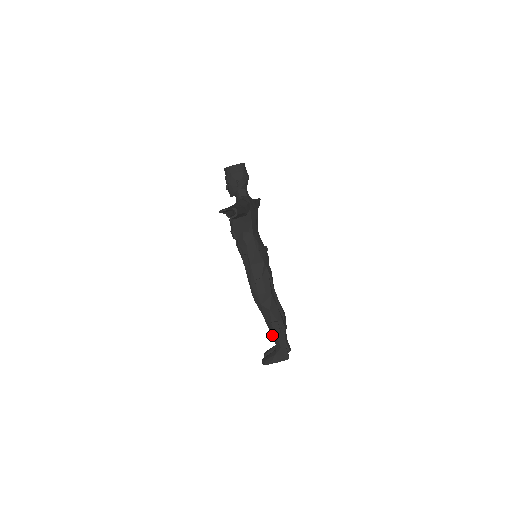
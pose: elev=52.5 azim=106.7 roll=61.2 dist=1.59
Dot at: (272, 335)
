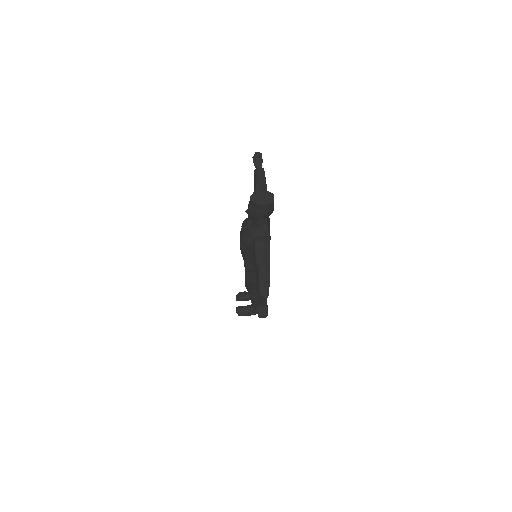
Dot at: (251, 302)
